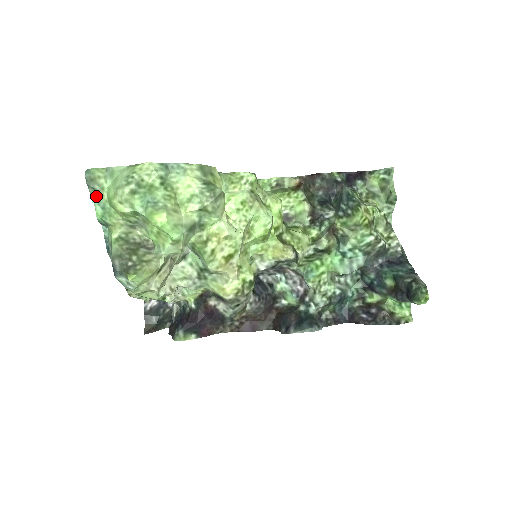
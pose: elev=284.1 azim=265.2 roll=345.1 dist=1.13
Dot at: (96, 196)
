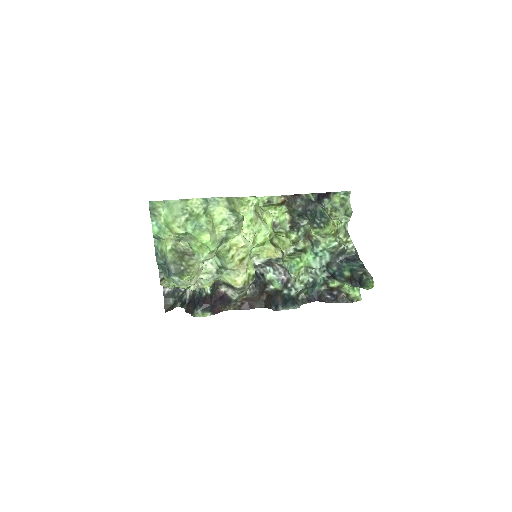
Dot at: (155, 219)
